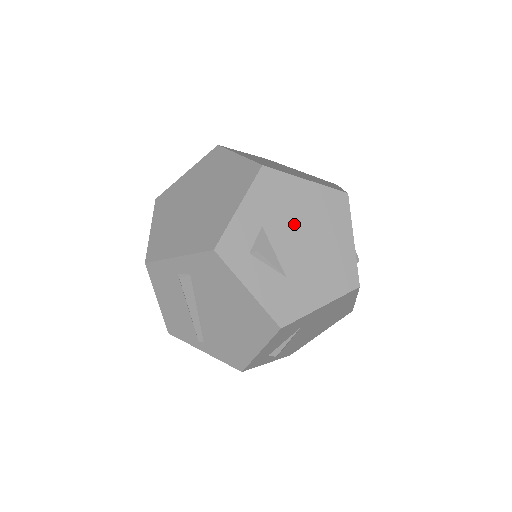
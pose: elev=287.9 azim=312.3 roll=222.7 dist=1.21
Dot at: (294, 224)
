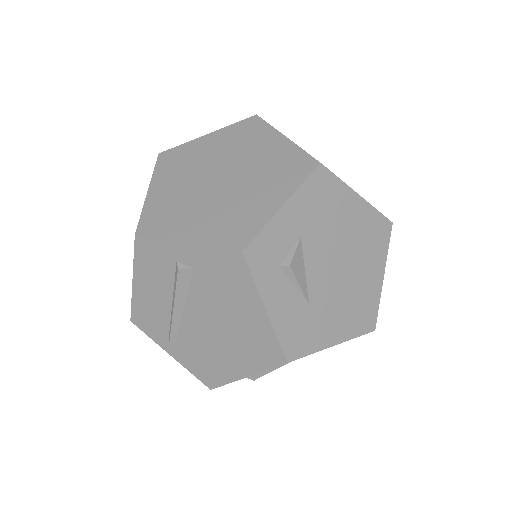
Dot at: (333, 243)
